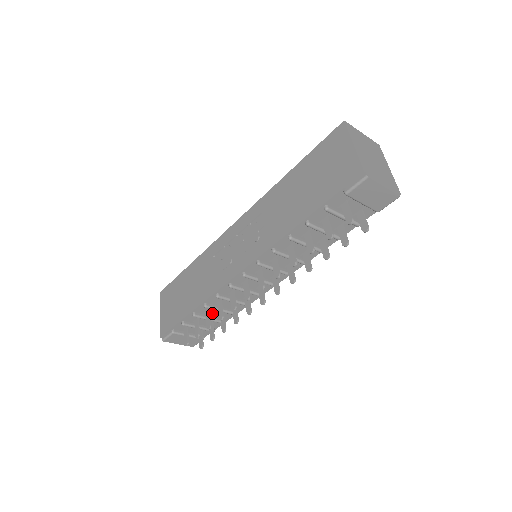
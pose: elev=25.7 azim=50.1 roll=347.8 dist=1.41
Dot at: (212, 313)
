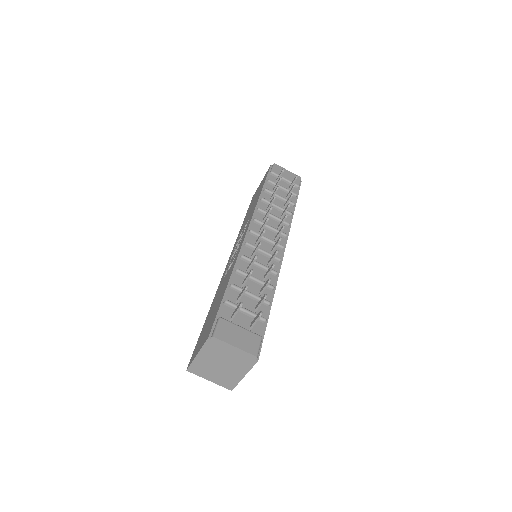
Dot at: (249, 290)
